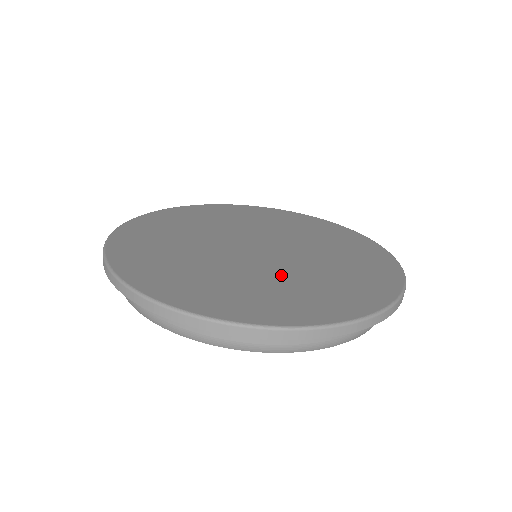
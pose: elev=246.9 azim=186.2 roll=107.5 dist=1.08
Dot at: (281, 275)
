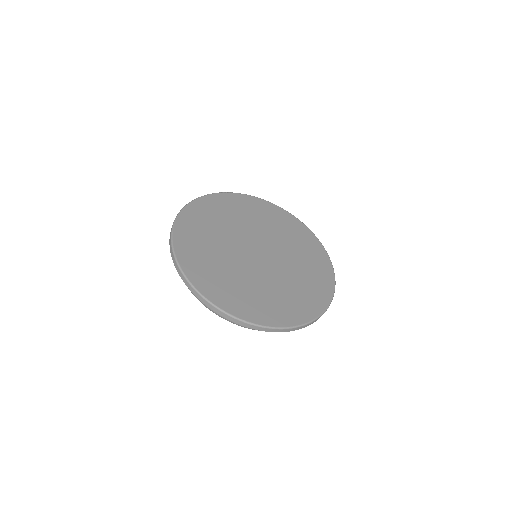
Dot at: (256, 281)
